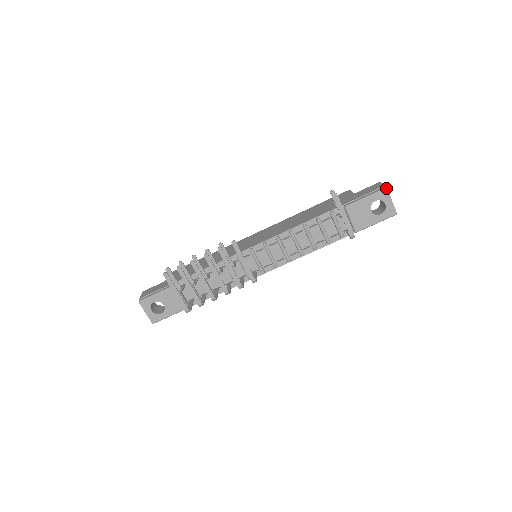
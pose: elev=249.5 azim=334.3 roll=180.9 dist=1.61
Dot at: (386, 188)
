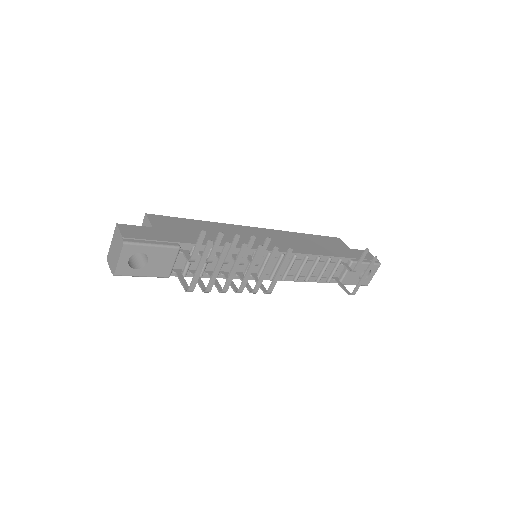
Dot at: (380, 264)
